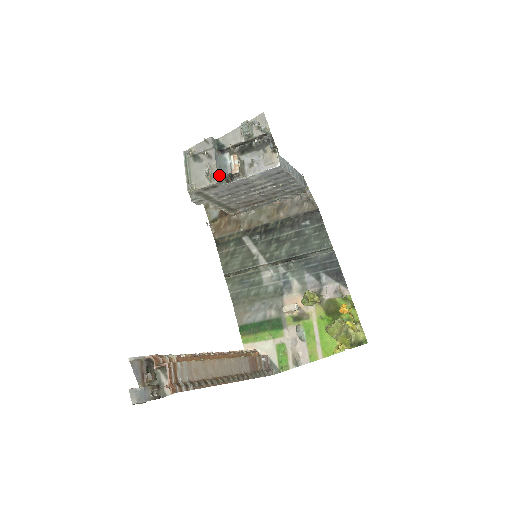
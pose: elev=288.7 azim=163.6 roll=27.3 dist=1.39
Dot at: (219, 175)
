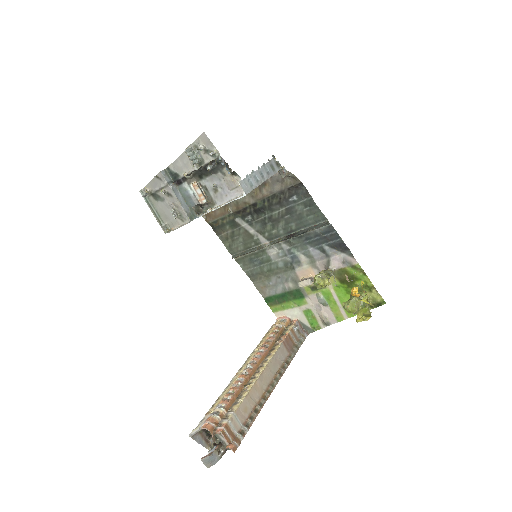
Dot at: (187, 210)
